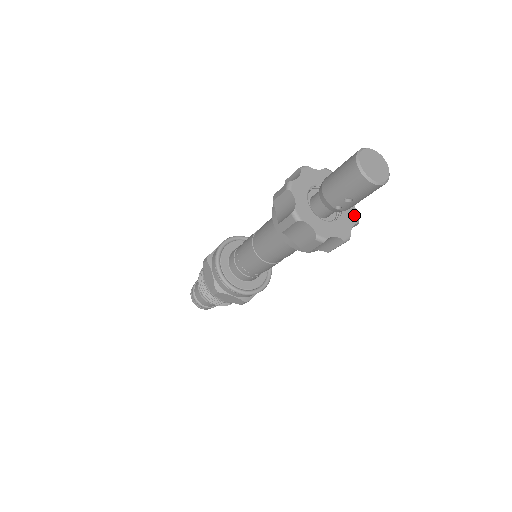
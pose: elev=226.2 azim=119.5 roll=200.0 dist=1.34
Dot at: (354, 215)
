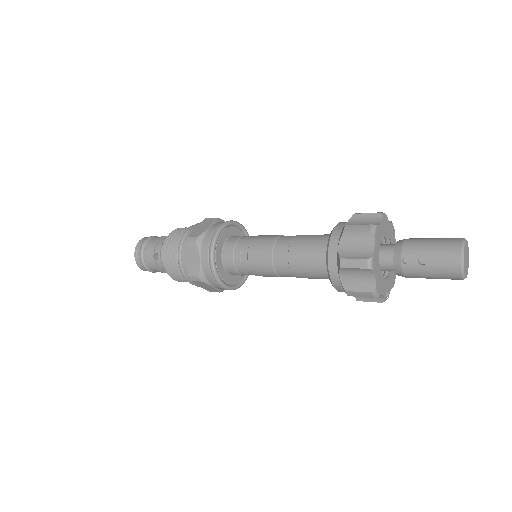
Dot at: (385, 294)
